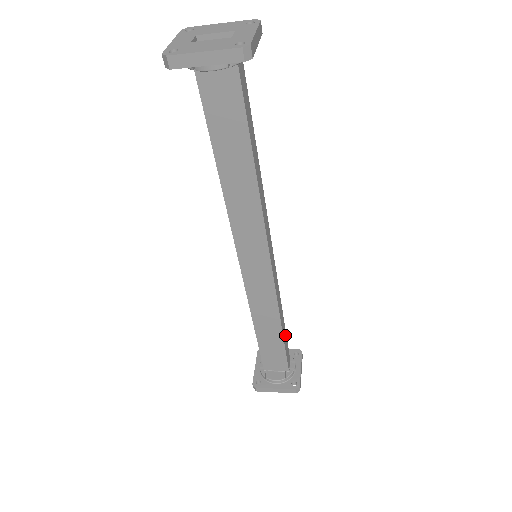
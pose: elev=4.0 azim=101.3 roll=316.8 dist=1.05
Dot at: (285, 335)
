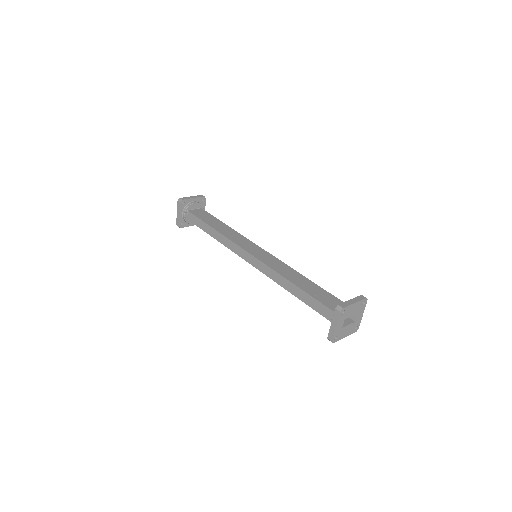
Dot at: occluded
